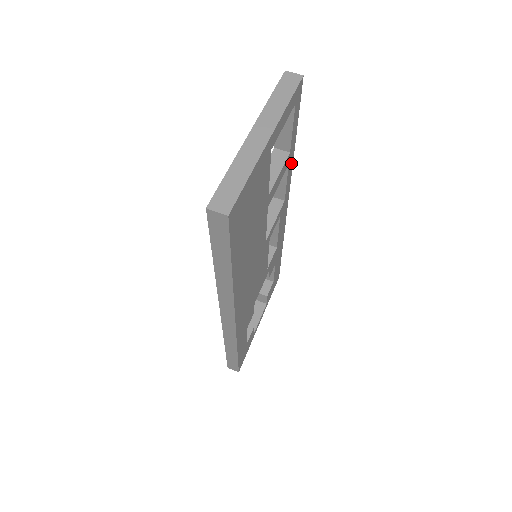
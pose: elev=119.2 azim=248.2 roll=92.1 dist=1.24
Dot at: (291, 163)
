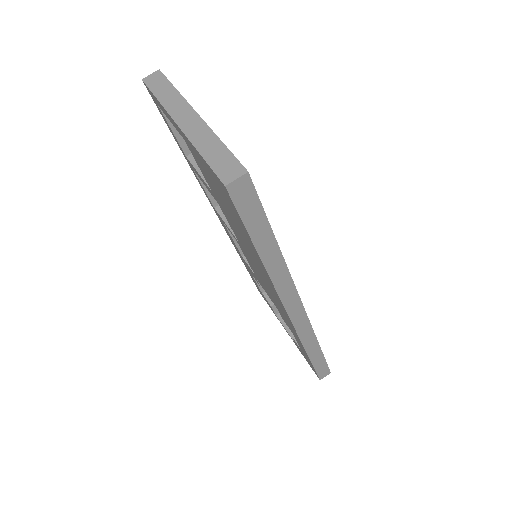
Dot at: occluded
